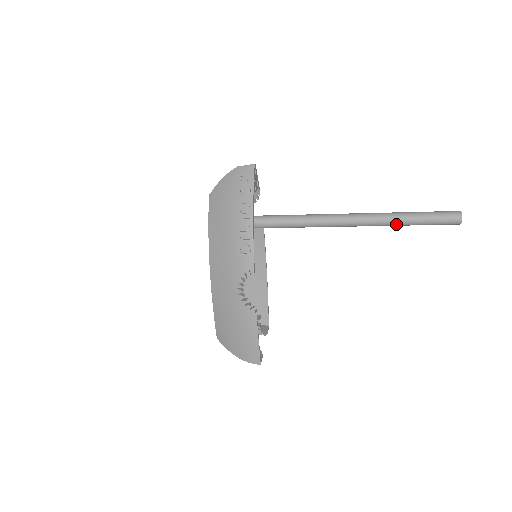
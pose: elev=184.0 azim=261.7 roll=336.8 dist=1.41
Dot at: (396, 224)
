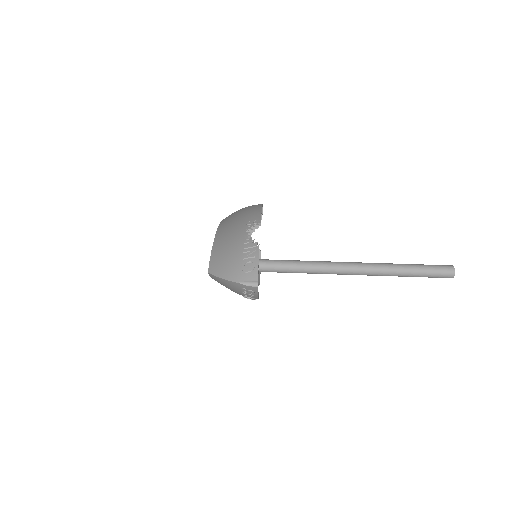
Dot at: occluded
